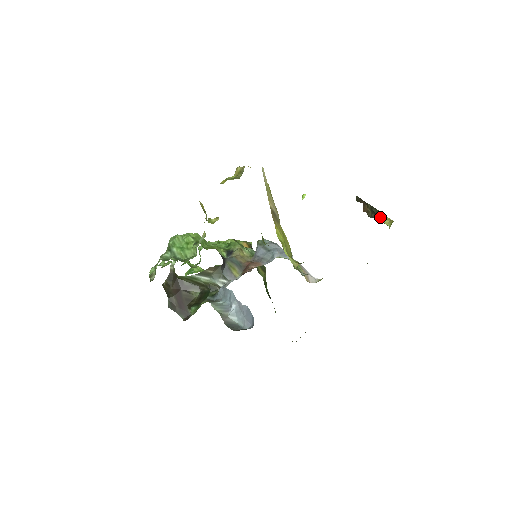
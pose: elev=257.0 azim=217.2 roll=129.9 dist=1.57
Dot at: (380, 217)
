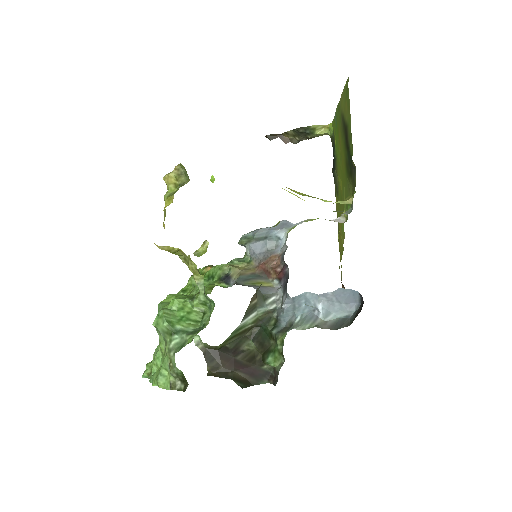
Dot at: (313, 131)
